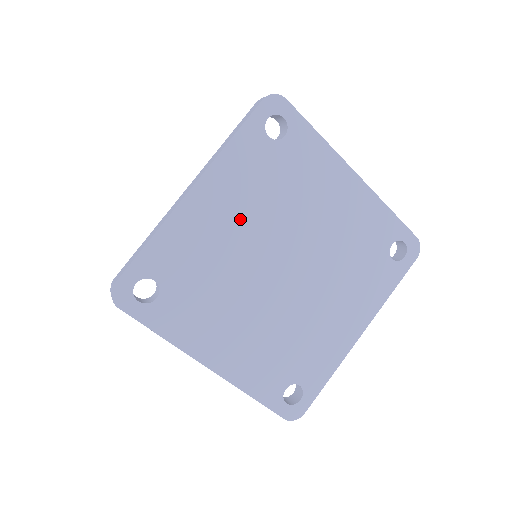
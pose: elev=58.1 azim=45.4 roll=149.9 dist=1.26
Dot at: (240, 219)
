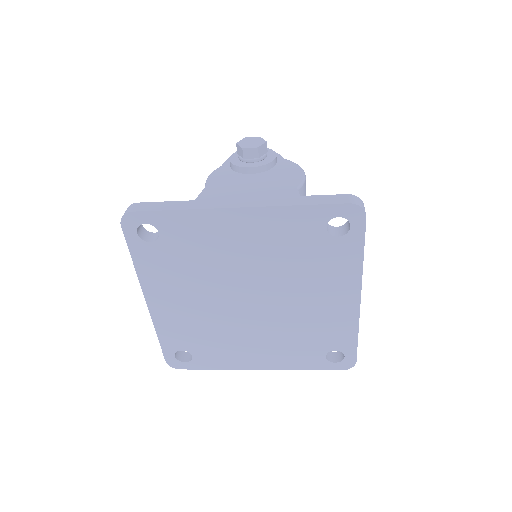
Dot at: (190, 296)
